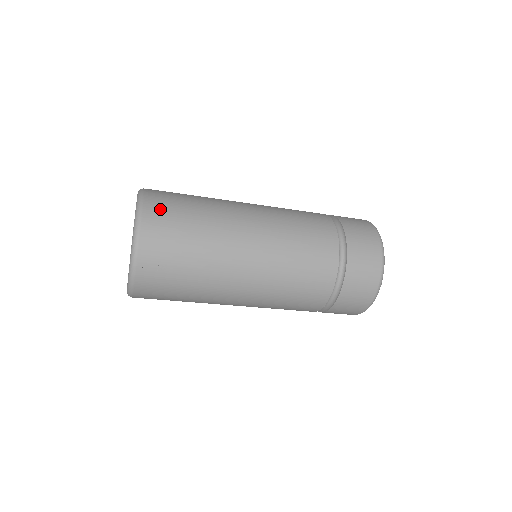
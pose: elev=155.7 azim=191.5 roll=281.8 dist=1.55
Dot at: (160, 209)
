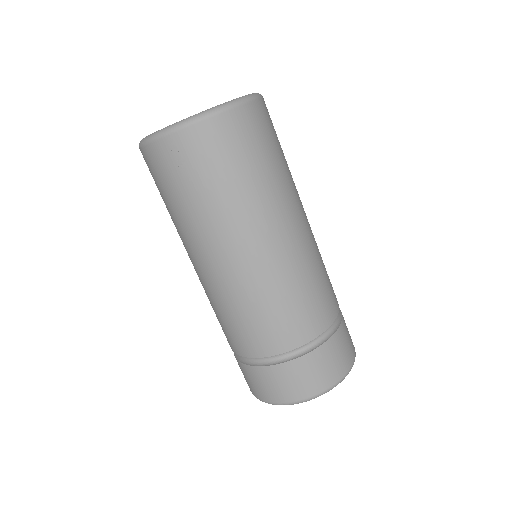
Dot at: (247, 127)
